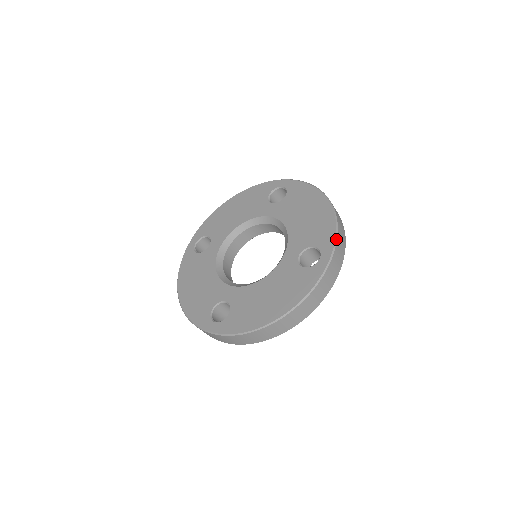
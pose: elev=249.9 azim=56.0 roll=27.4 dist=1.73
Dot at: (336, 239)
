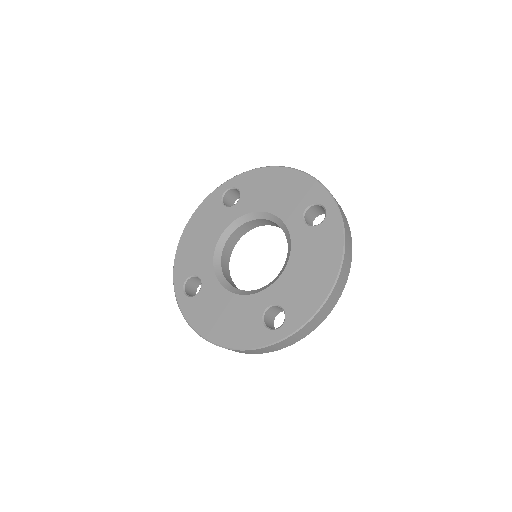
Dot at: (324, 186)
